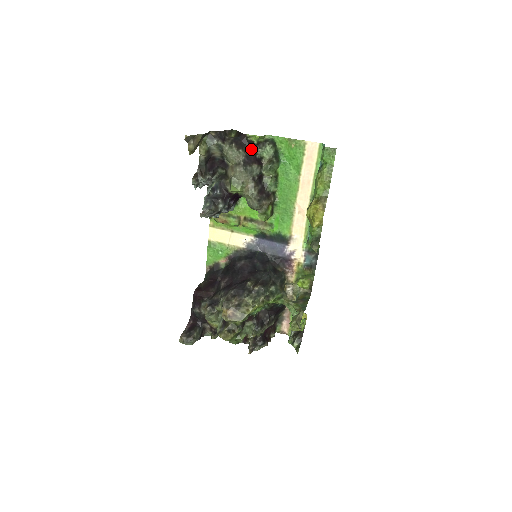
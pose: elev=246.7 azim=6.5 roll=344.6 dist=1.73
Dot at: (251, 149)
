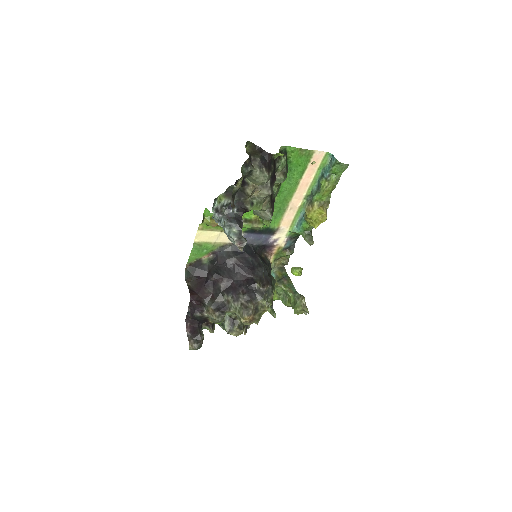
Dot at: (274, 167)
